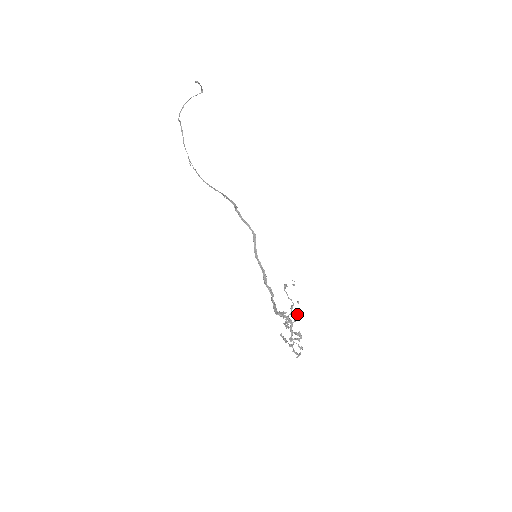
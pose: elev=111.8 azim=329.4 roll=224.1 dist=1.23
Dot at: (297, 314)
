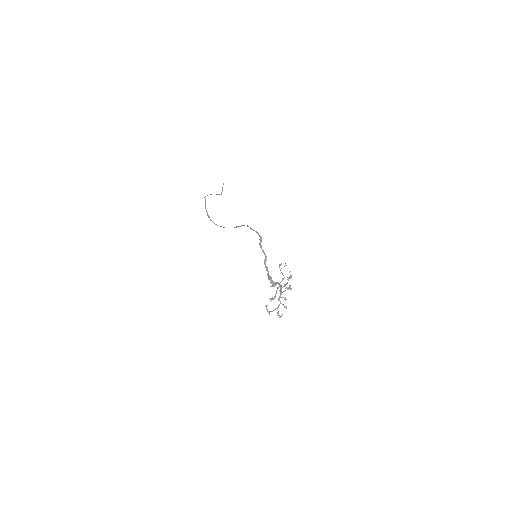
Dot at: (289, 277)
